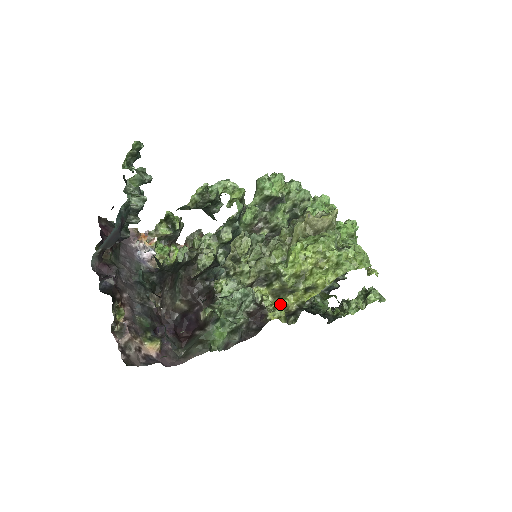
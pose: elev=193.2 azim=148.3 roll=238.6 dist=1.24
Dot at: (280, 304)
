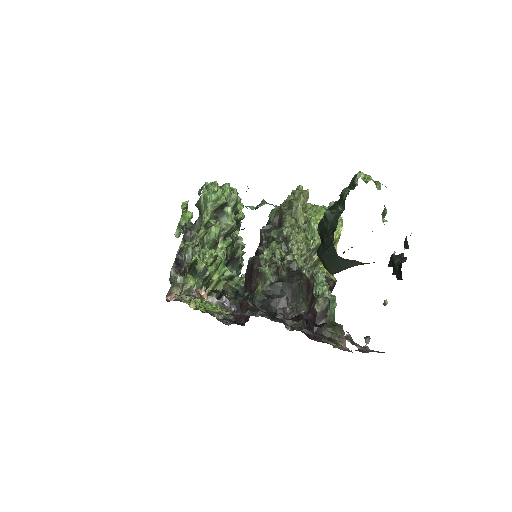
Dot at: (322, 270)
